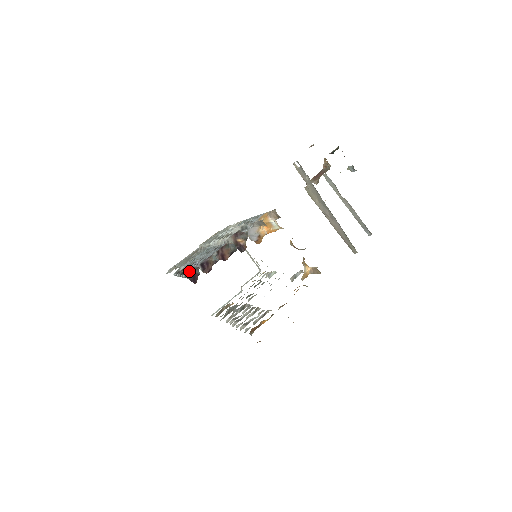
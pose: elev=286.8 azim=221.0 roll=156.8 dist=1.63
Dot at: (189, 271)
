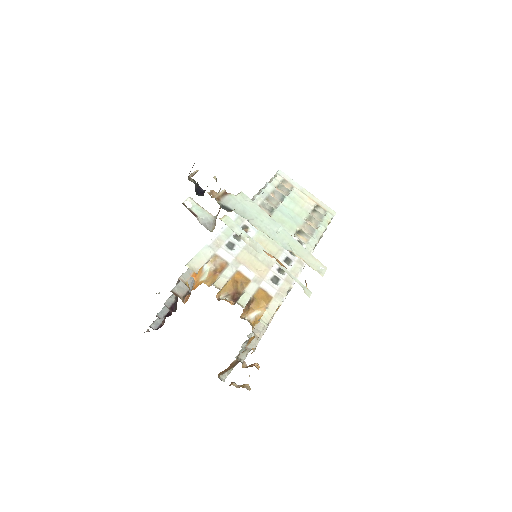
Dot at: occluded
